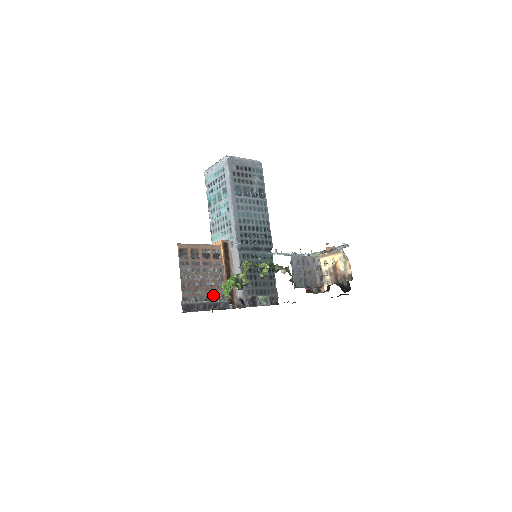
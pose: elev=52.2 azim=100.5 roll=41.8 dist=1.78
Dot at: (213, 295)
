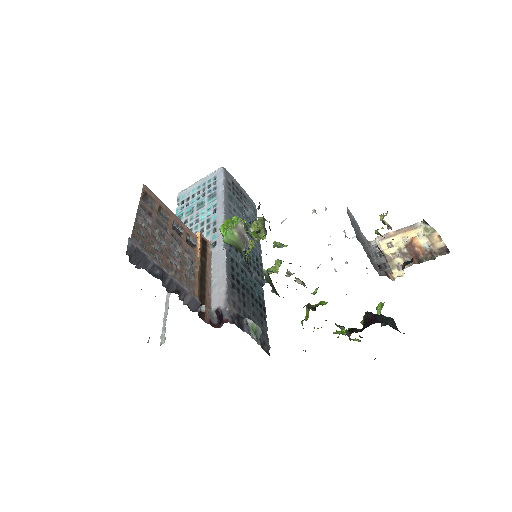
Dot at: occluded
